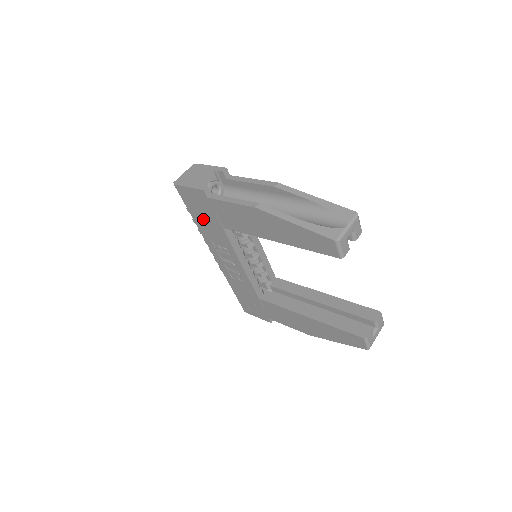
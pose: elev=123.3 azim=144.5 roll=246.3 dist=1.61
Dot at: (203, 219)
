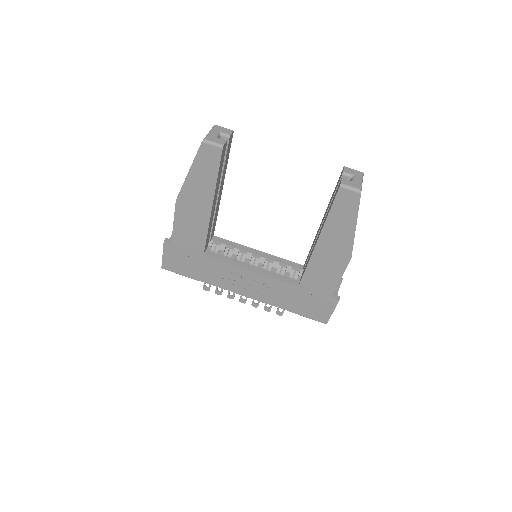
Dot at: (196, 269)
